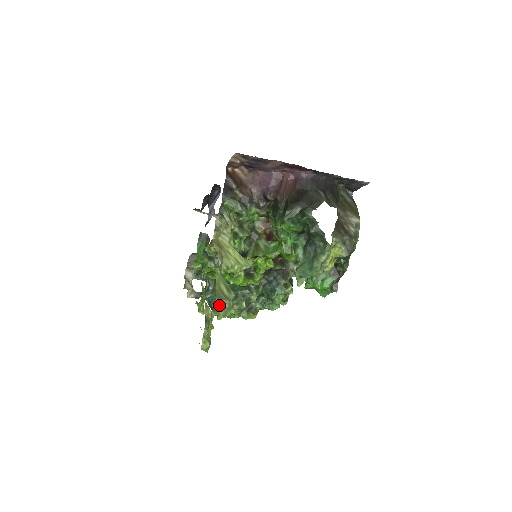
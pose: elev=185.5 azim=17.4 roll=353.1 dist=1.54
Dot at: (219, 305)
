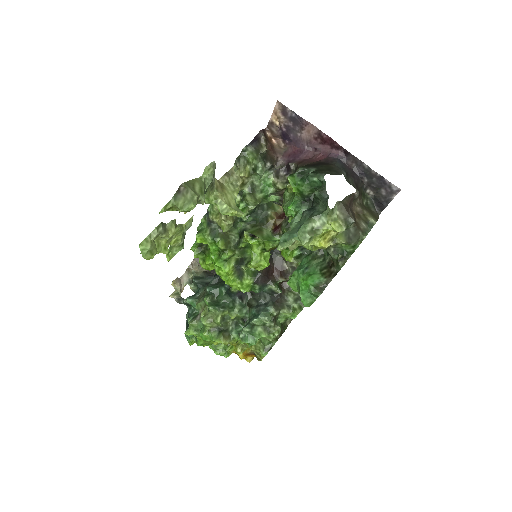
Dot at: (182, 191)
